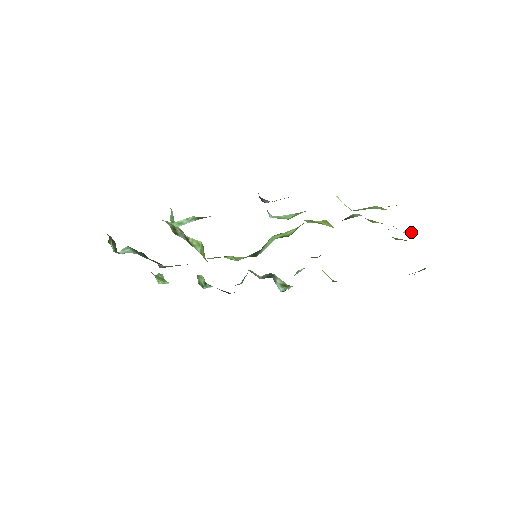
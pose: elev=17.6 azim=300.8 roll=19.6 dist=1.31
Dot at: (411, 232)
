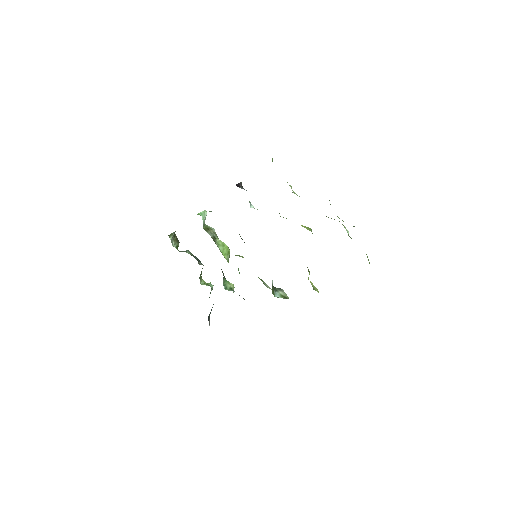
Dot at: occluded
